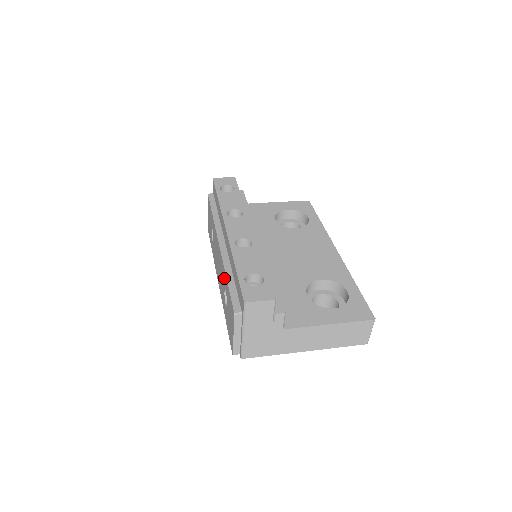
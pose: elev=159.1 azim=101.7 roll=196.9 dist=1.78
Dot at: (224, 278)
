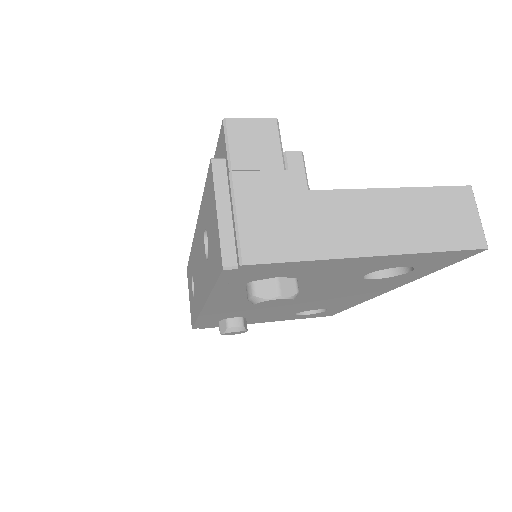
Dot at: (201, 222)
